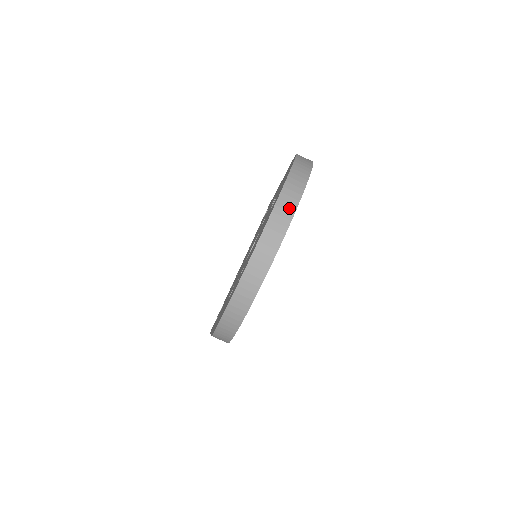
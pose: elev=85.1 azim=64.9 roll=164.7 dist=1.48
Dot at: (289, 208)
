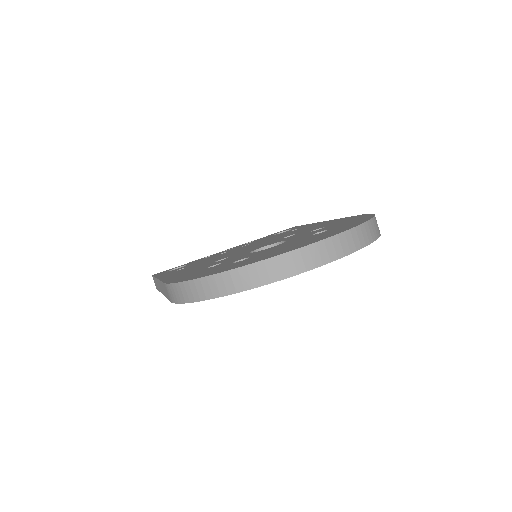
Dot at: (339, 250)
